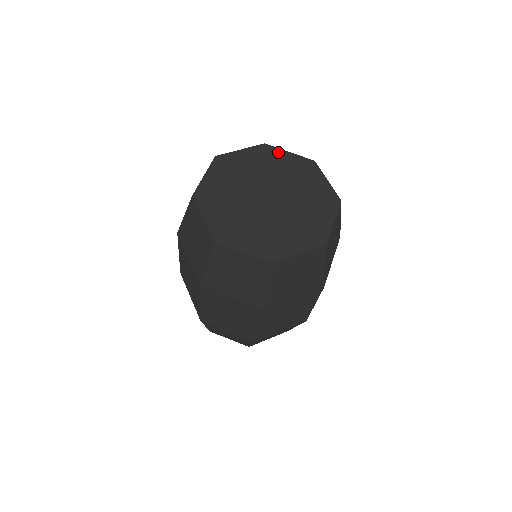
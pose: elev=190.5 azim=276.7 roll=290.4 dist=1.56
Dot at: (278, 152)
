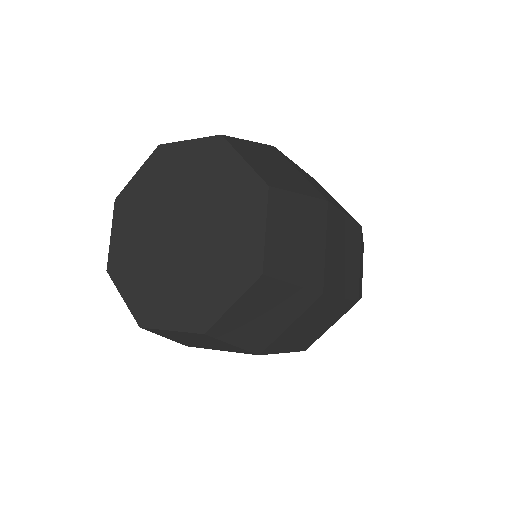
Dot at: (176, 149)
